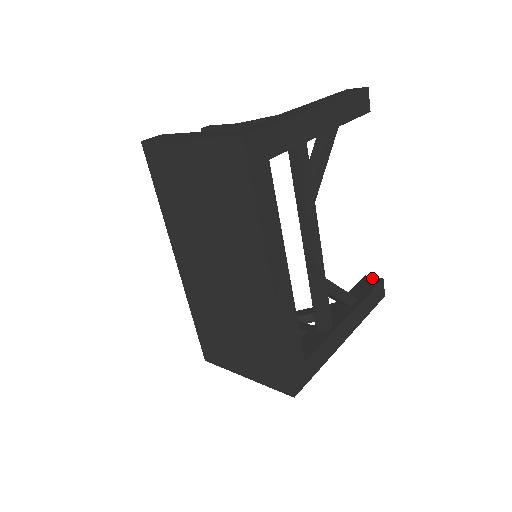
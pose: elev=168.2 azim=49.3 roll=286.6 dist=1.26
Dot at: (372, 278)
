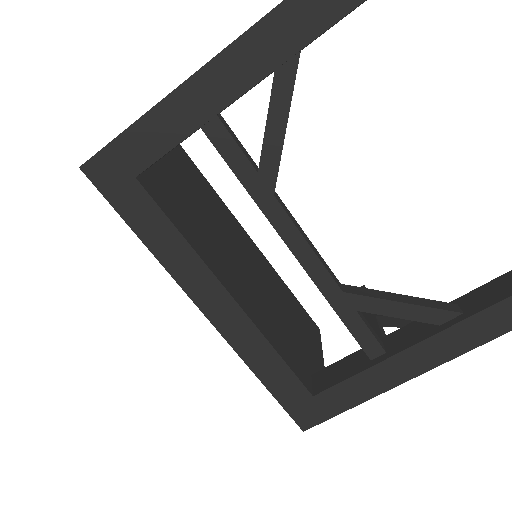
Dot at: out of frame
